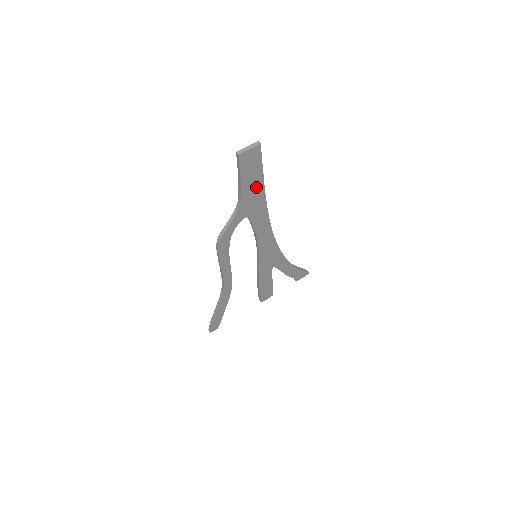
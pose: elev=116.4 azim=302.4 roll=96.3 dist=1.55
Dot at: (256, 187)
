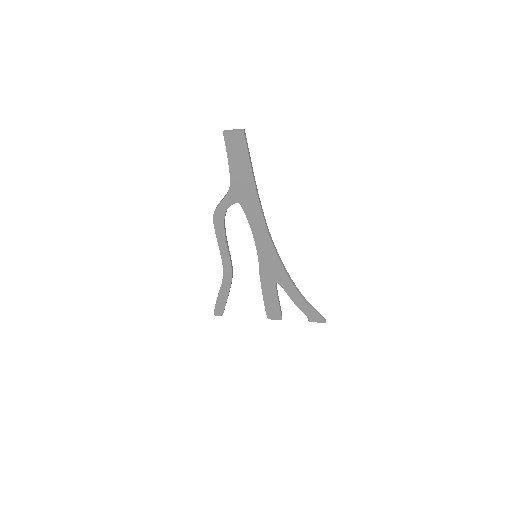
Dot at: (245, 175)
